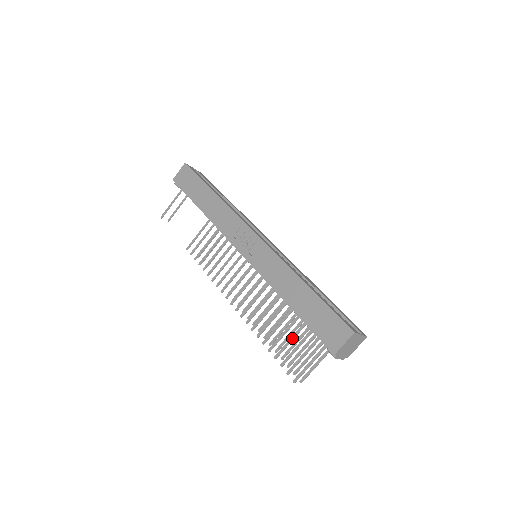
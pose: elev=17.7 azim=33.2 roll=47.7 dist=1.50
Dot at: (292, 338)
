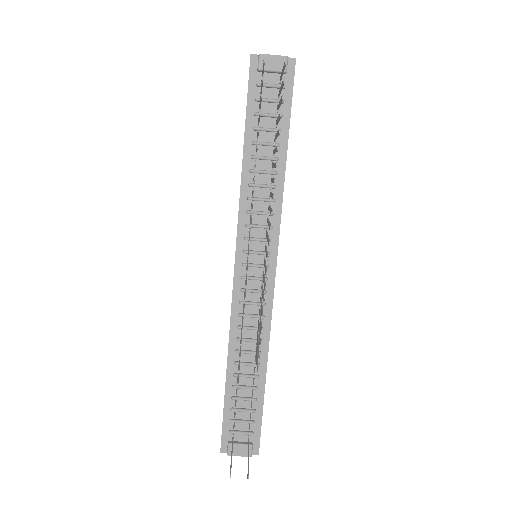
Dot at: occluded
